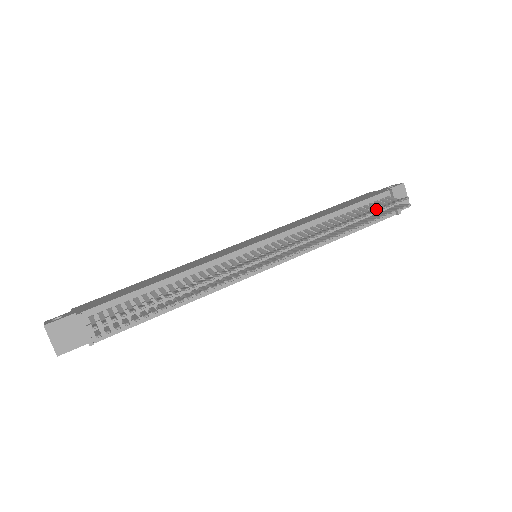
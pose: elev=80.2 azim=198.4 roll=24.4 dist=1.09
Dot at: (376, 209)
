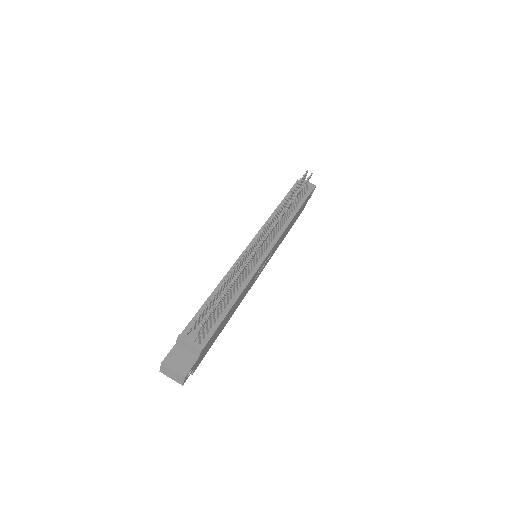
Dot at: occluded
